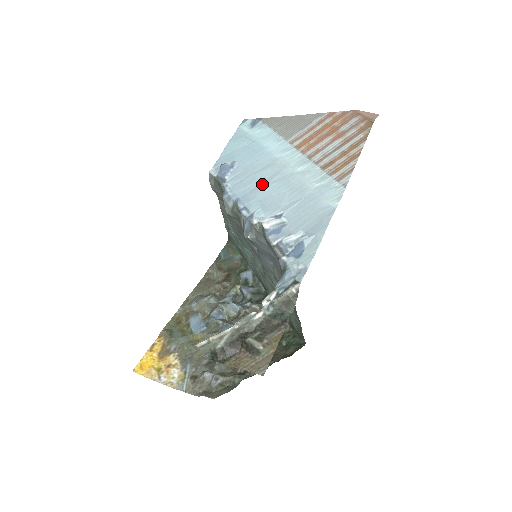
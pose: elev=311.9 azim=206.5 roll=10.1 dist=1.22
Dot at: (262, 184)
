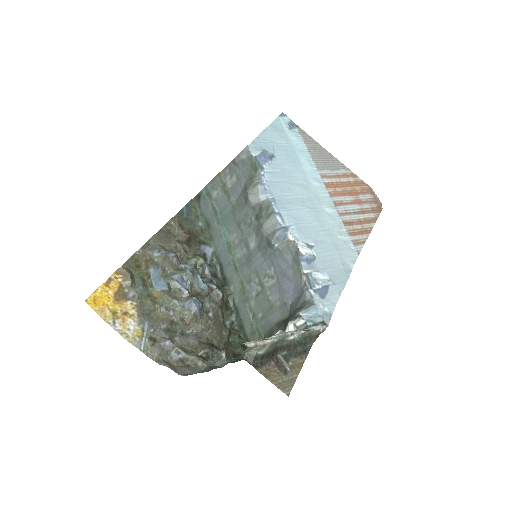
Dot at: (298, 201)
